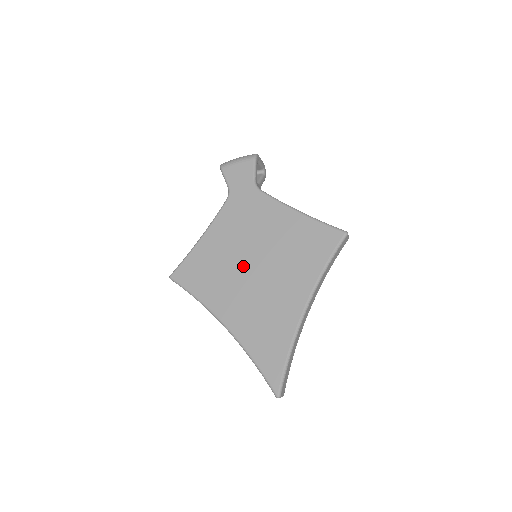
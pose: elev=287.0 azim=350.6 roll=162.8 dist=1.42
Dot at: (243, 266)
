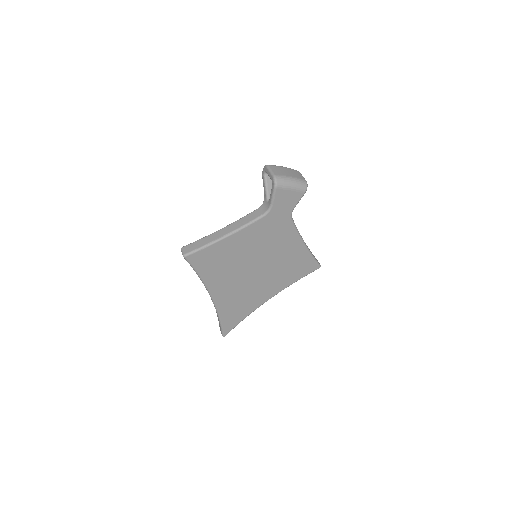
Dot at: (247, 267)
